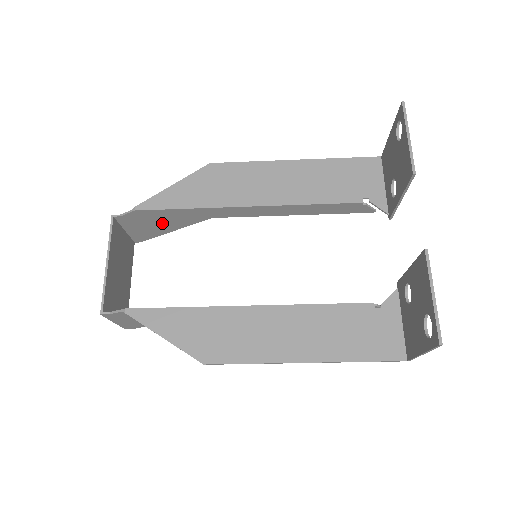
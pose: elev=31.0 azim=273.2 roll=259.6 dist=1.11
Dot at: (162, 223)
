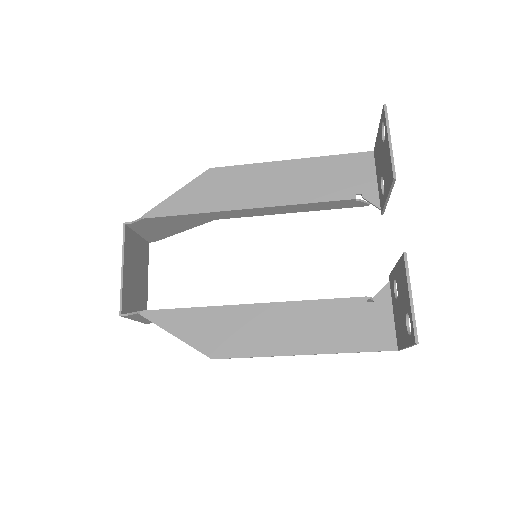
Dot at: (170, 226)
